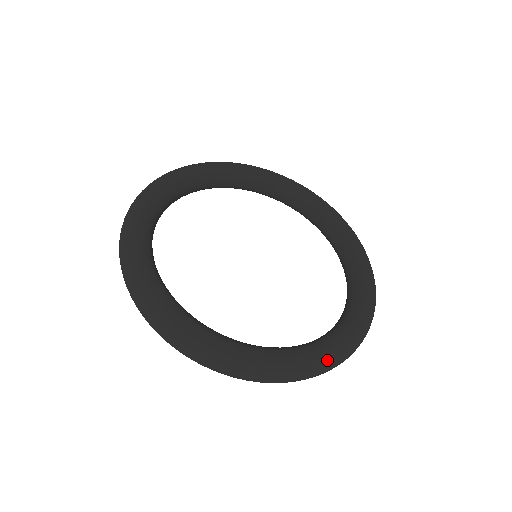
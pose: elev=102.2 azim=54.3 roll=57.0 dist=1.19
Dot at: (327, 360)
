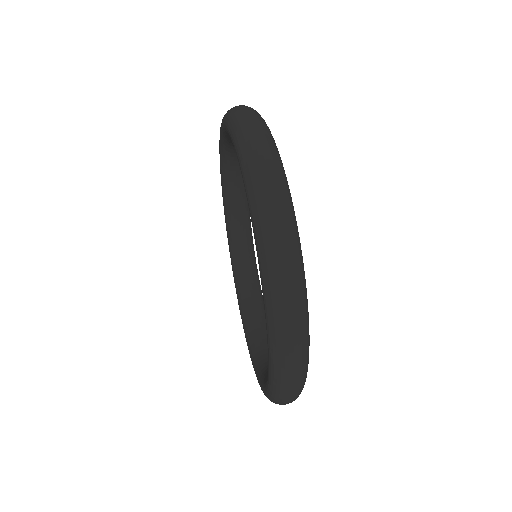
Dot at: (301, 260)
